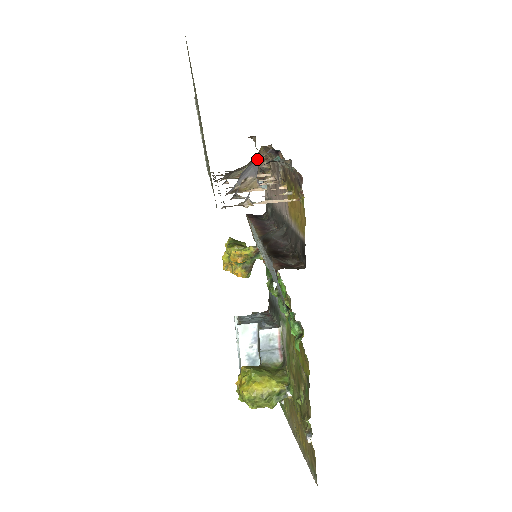
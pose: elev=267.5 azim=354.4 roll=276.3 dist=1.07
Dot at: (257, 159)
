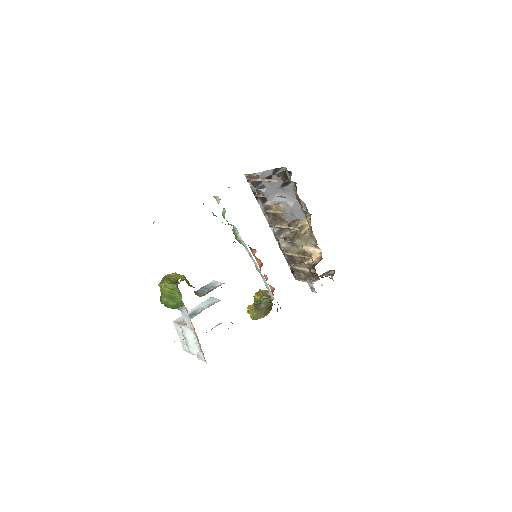
Dot at: (291, 199)
